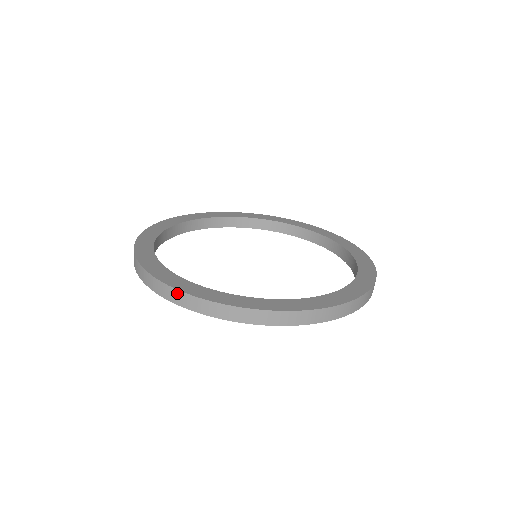
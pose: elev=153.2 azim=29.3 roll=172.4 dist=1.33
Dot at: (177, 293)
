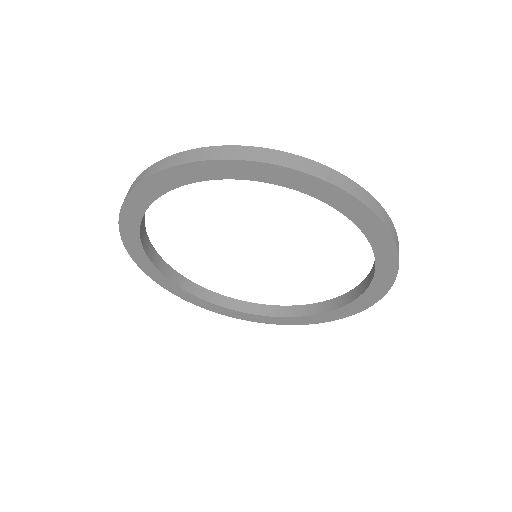
Dot at: (319, 166)
